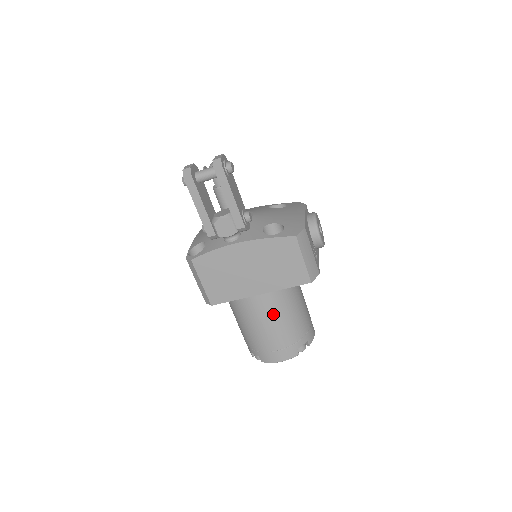
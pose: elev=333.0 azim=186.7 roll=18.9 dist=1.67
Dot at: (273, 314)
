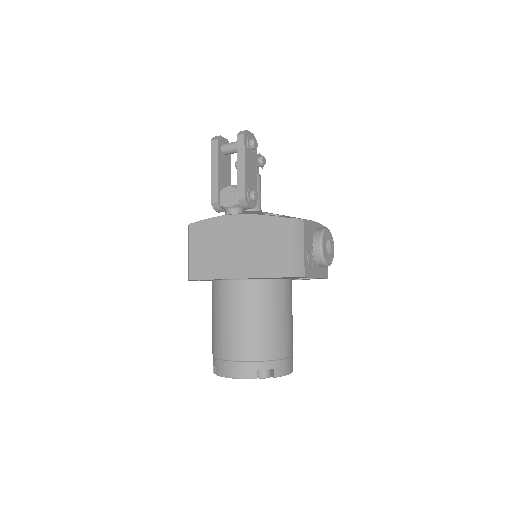
Dot at: (244, 312)
